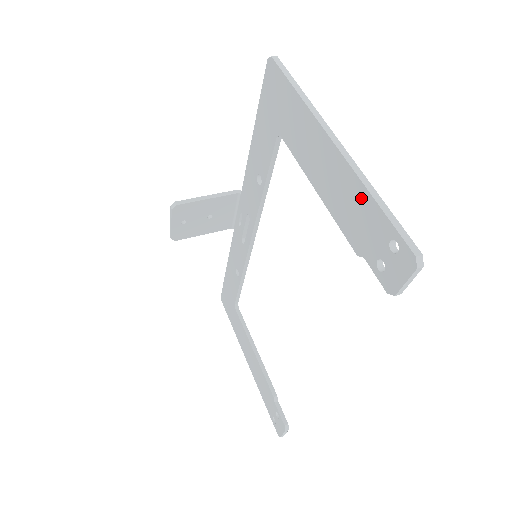
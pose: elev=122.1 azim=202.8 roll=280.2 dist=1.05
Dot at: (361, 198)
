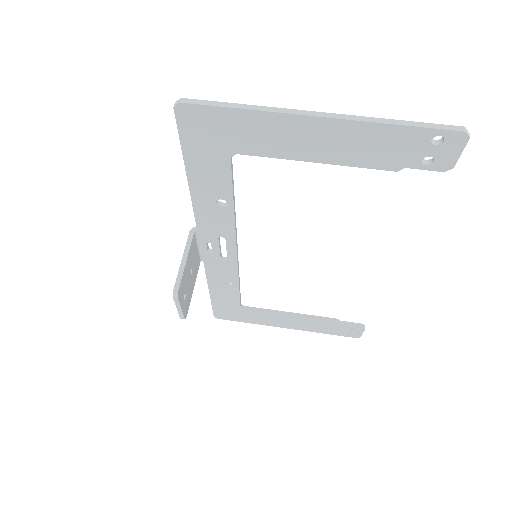
Dot at: (382, 134)
